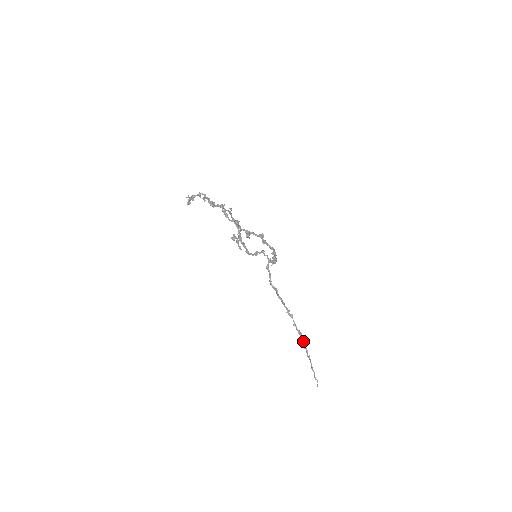
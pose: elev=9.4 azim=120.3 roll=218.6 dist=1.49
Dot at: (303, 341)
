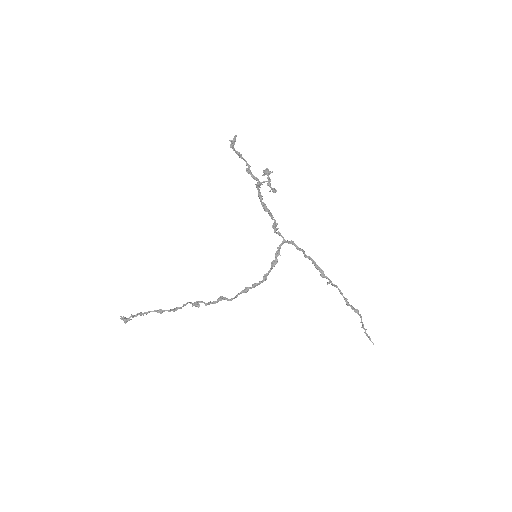
Dot at: (352, 309)
